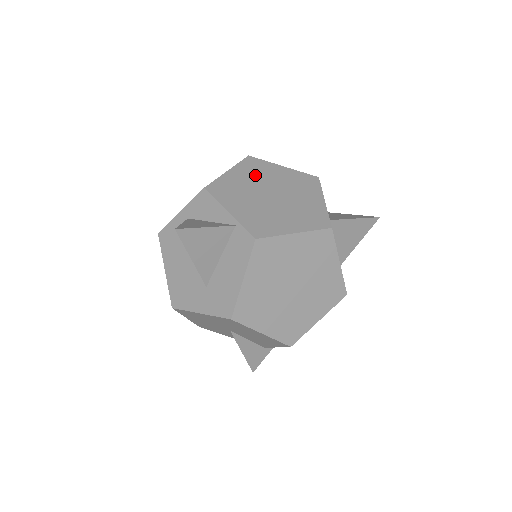
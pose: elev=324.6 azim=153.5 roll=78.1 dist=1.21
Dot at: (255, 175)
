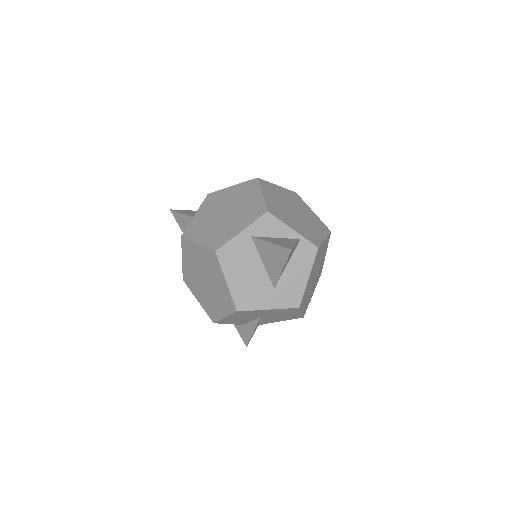
Dot at: (275, 195)
